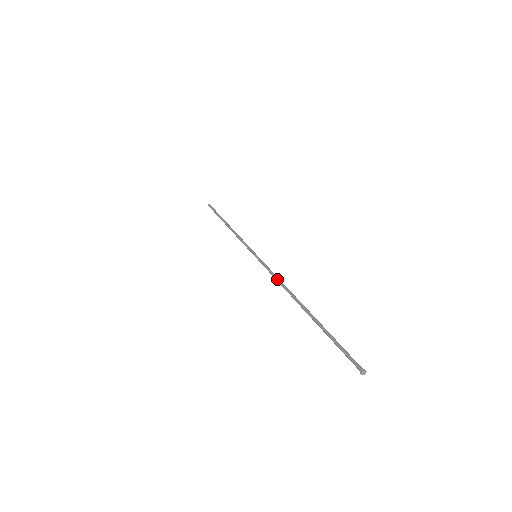
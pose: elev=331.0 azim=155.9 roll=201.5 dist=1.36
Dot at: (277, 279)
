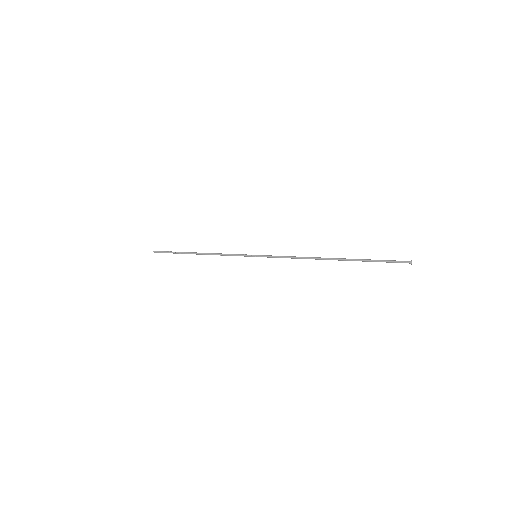
Dot at: (295, 257)
